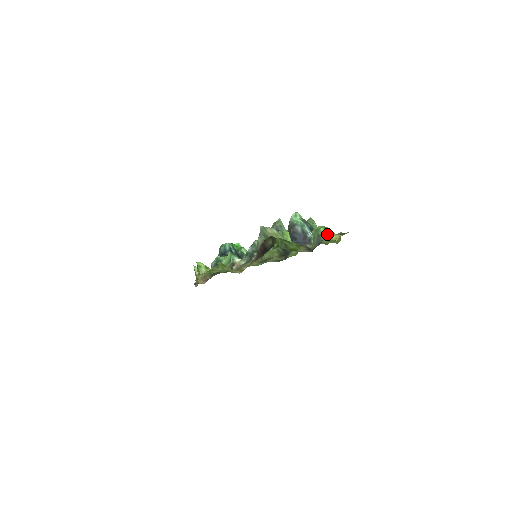
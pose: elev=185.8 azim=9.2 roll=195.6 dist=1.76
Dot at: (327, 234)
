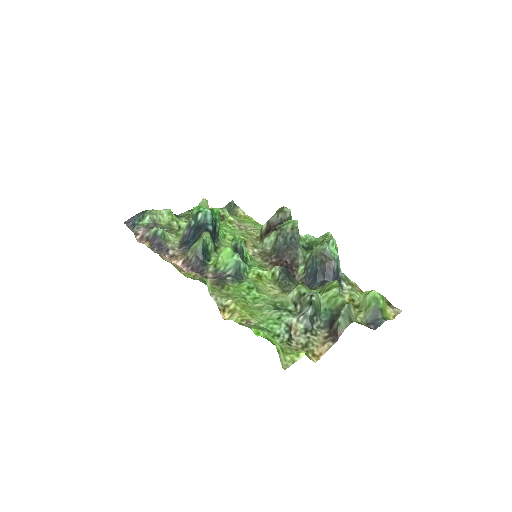
Dot at: (385, 309)
